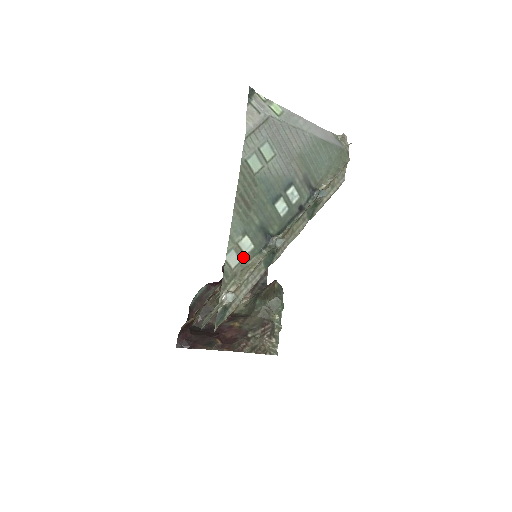
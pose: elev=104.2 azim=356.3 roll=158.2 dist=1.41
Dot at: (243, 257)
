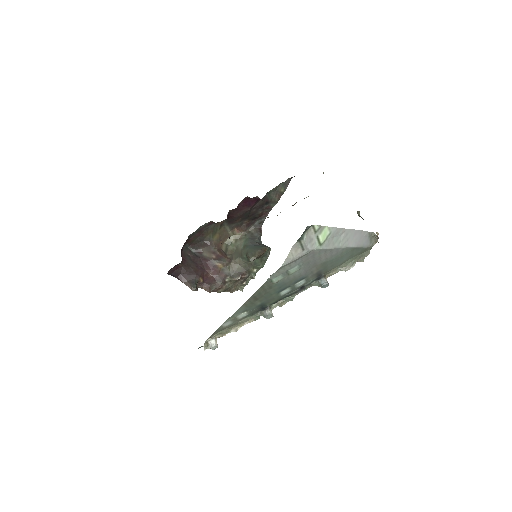
Dot at: (236, 320)
